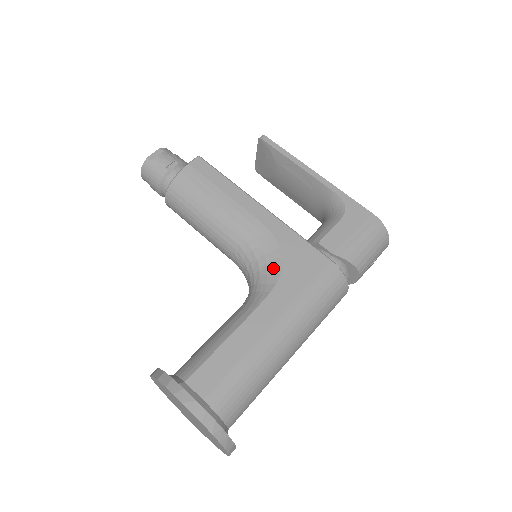
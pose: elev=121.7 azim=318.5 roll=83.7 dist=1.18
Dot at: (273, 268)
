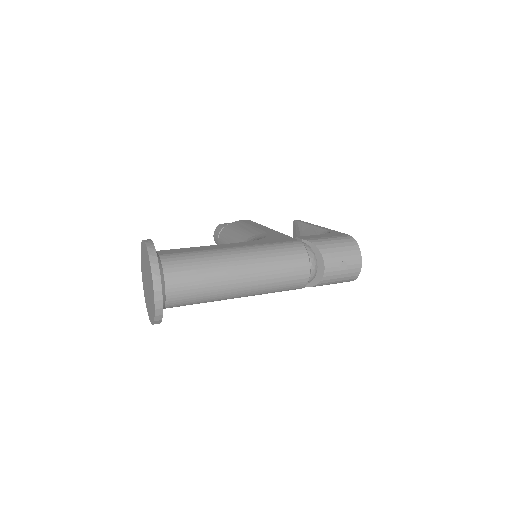
Dot at: occluded
